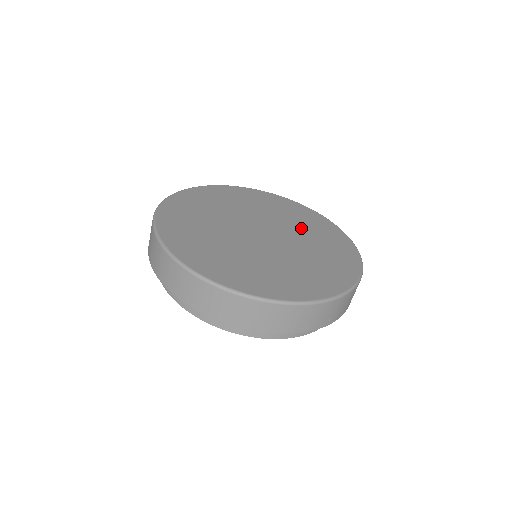
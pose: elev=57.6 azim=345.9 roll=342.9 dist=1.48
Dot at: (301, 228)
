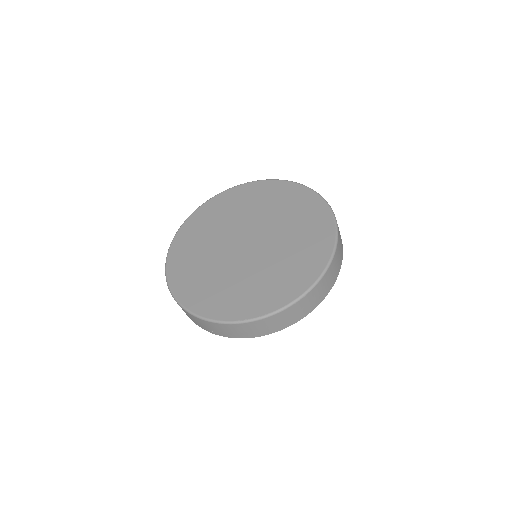
Dot at: (250, 210)
